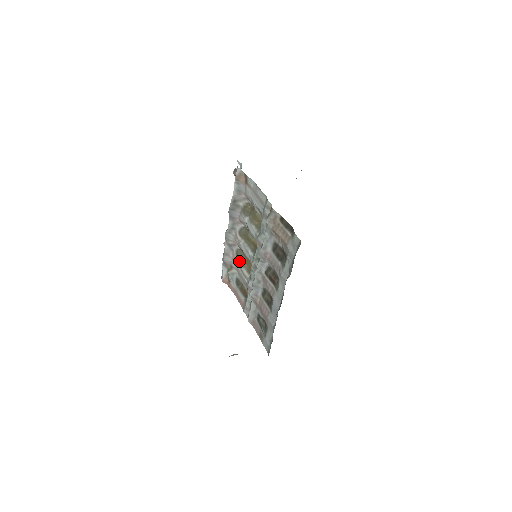
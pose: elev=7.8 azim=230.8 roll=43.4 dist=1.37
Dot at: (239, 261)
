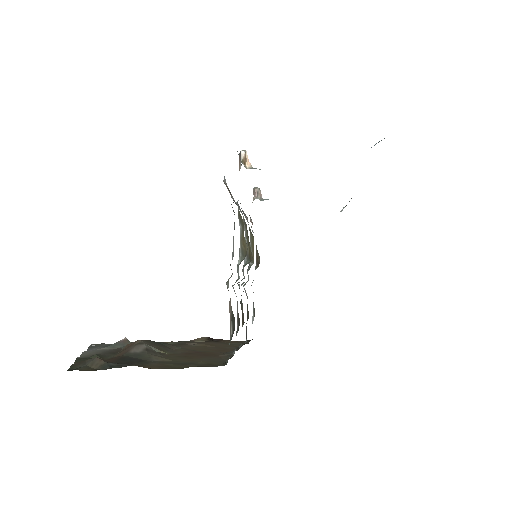
Dot at: (250, 236)
